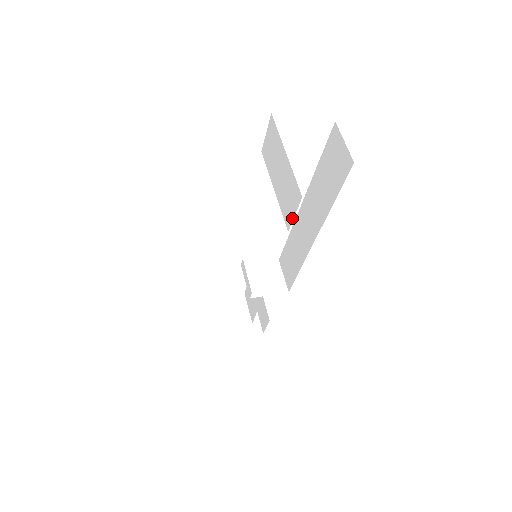
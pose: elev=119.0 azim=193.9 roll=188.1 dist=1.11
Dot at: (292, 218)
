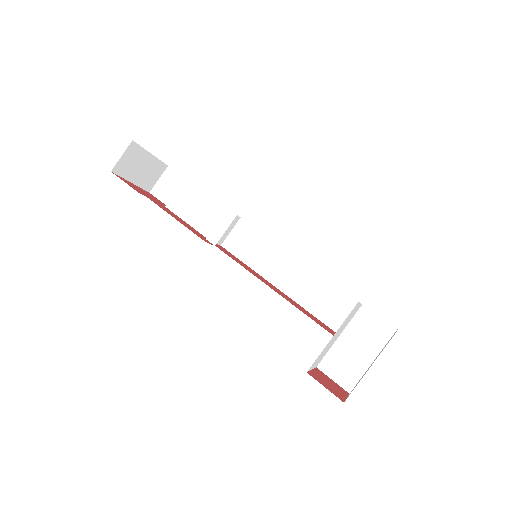
Dot at: (329, 376)
